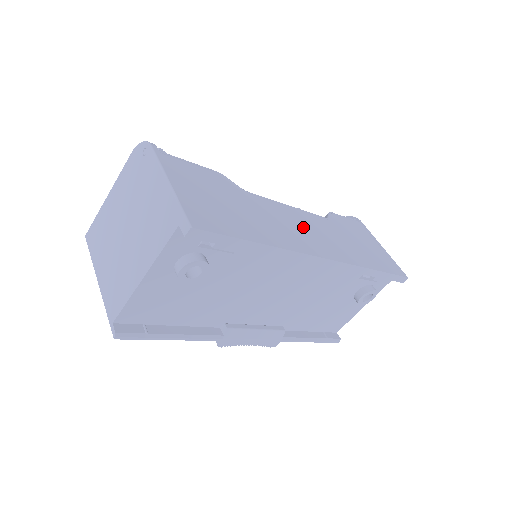
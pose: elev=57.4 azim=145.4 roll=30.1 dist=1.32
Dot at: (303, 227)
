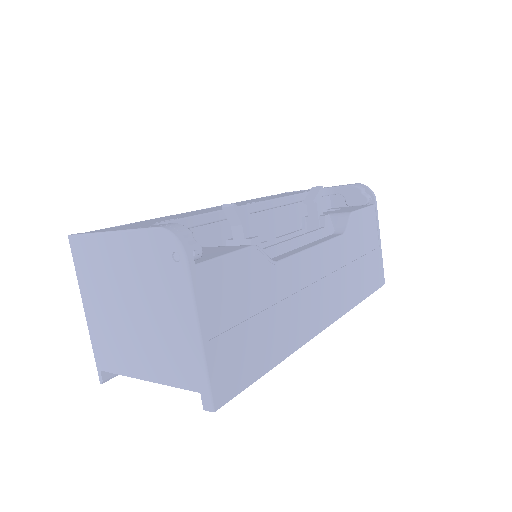
Dot at: (317, 285)
